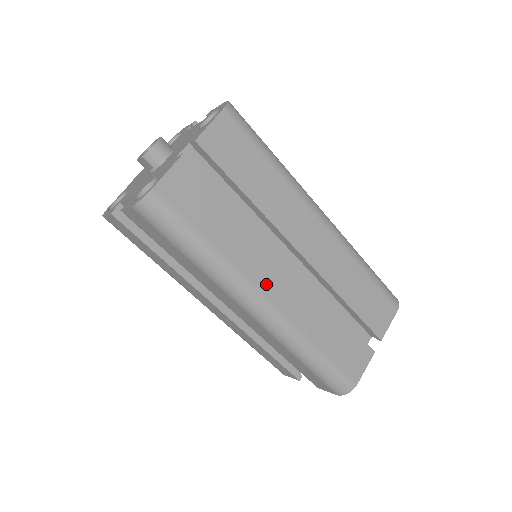
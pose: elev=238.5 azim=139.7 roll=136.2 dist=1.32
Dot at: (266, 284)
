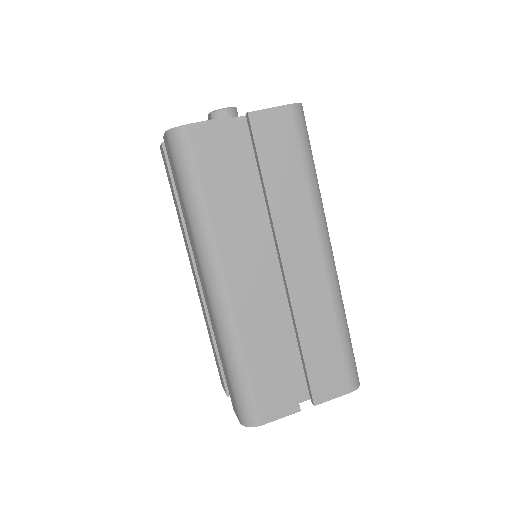
Dot at: (233, 268)
